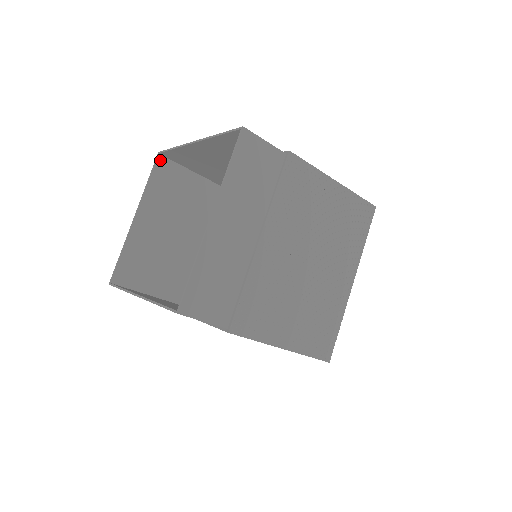
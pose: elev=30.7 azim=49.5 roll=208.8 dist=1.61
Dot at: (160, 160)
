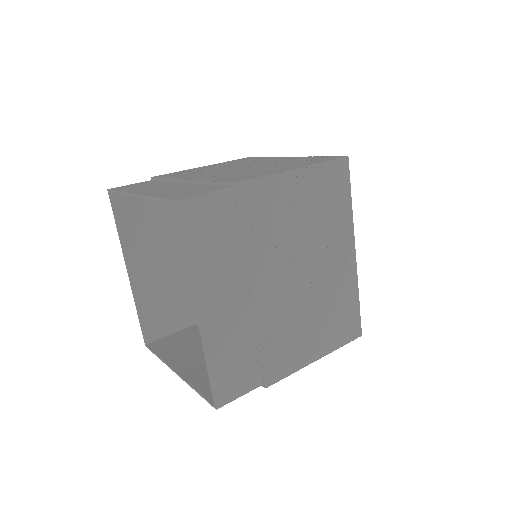
Dot at: occluded
